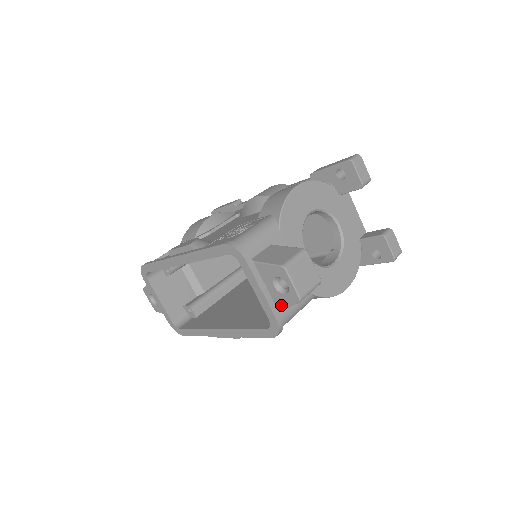
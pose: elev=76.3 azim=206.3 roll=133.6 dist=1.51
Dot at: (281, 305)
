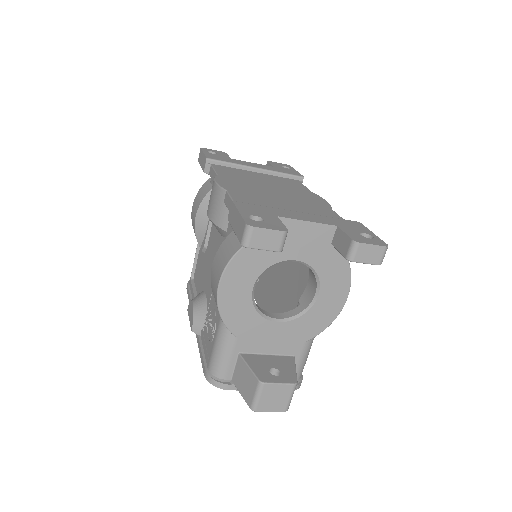
Dot at: occluded
